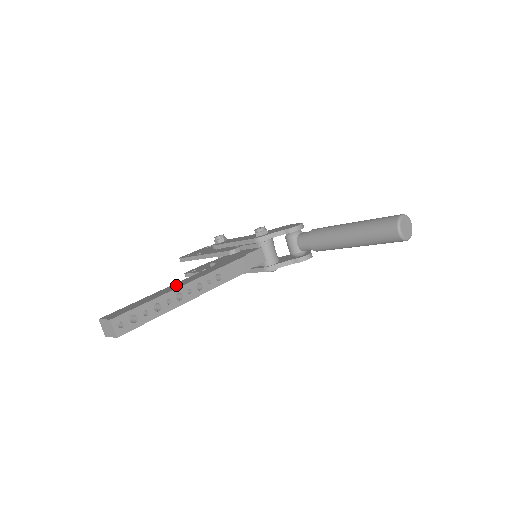
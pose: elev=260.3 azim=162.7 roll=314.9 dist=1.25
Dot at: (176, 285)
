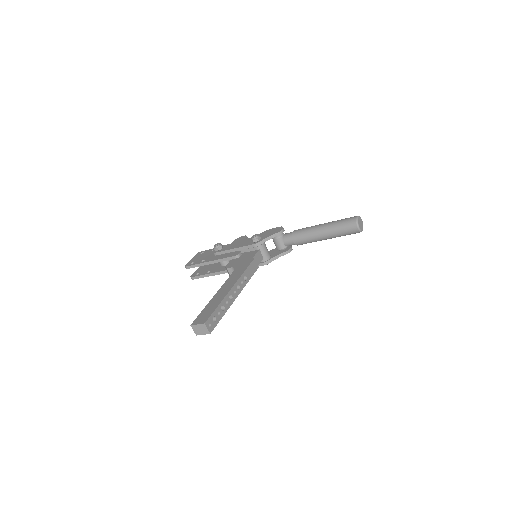
Dot at: (224, 290)
